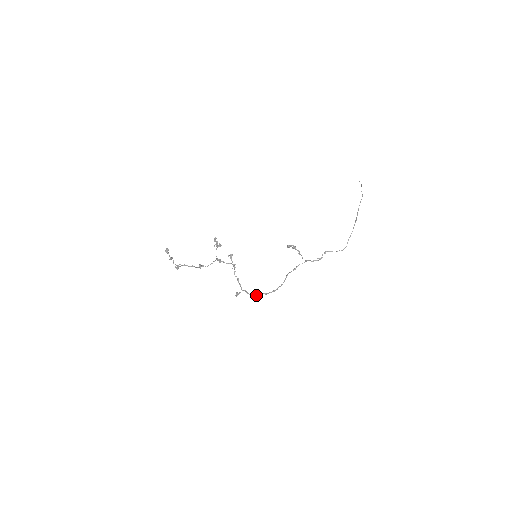
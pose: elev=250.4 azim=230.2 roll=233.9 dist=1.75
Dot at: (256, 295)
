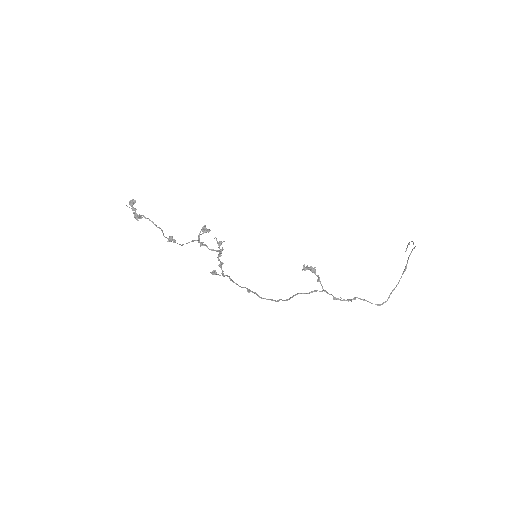
Dot at: occluded
